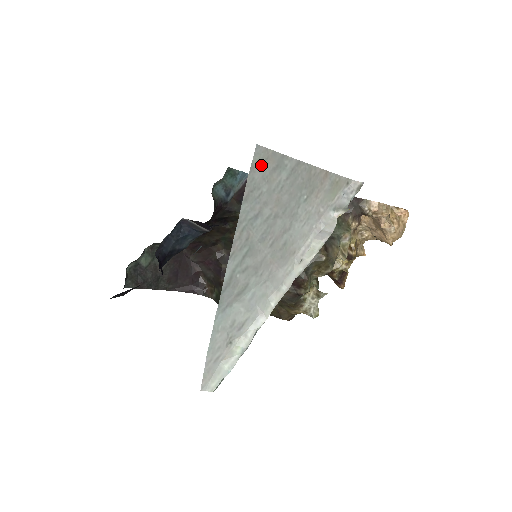
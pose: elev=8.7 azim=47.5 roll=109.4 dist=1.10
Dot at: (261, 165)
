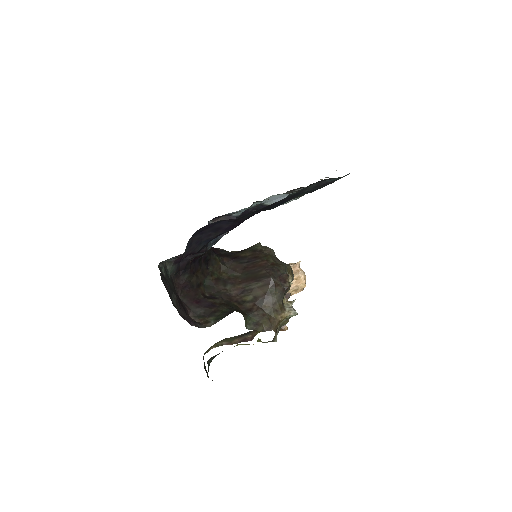
Dot at: occluded
